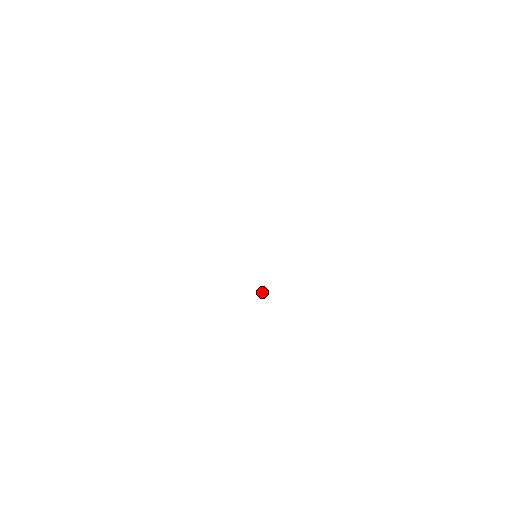
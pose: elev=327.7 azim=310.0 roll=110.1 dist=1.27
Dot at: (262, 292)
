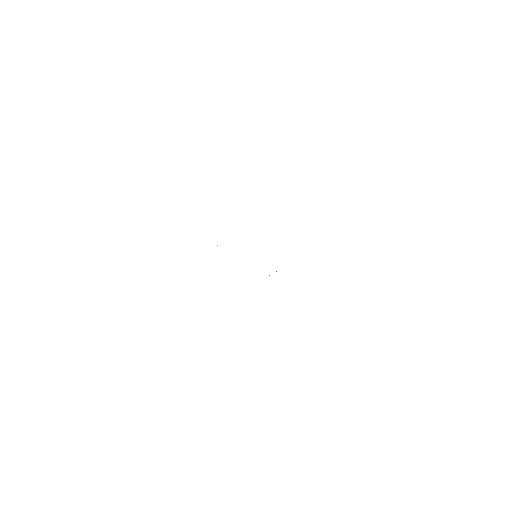
Dot at: occluded
